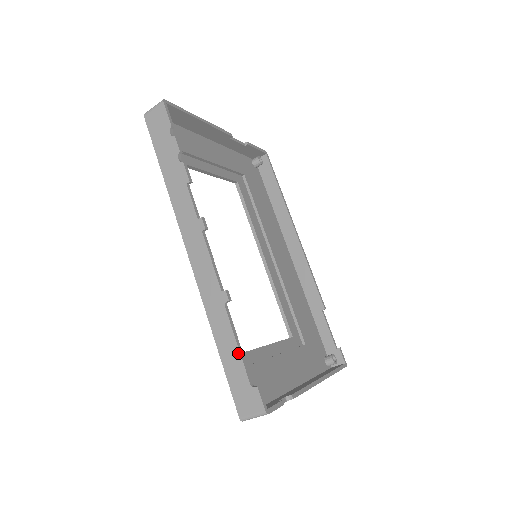
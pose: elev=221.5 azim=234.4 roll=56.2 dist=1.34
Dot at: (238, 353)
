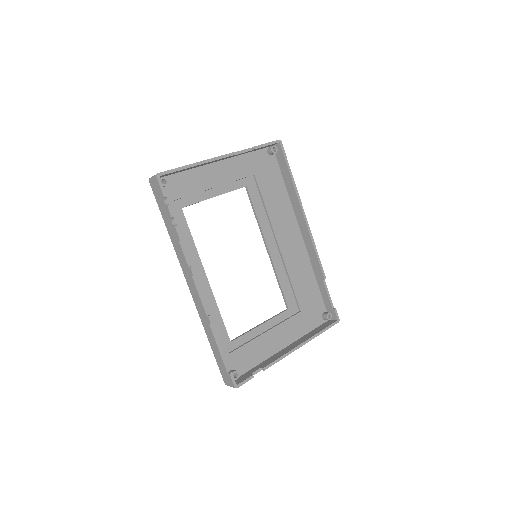
Dot at: (219, 352)
